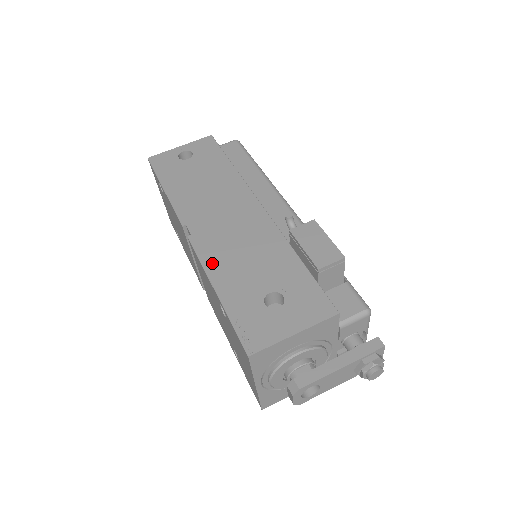
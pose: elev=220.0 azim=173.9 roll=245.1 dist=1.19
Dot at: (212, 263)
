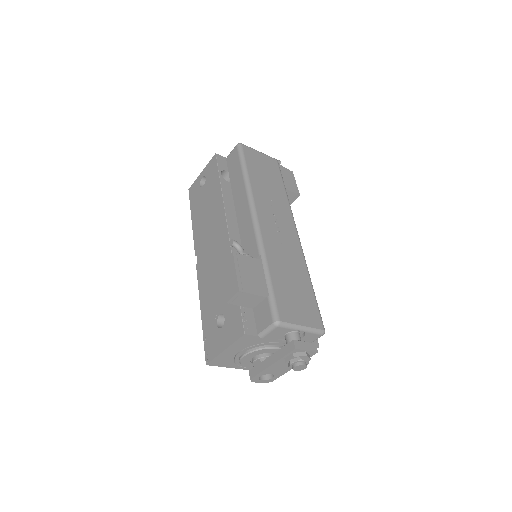
Dot at: (202, 289)
